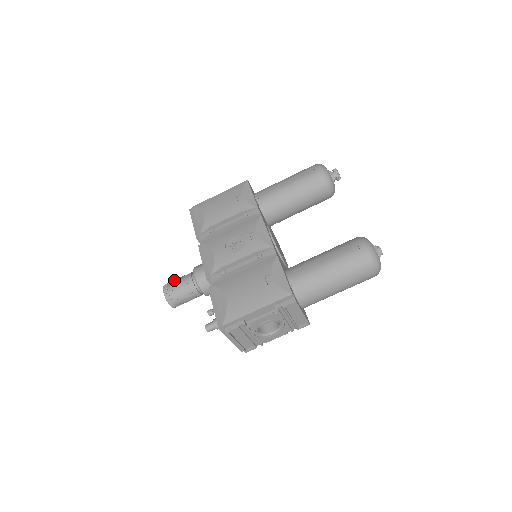
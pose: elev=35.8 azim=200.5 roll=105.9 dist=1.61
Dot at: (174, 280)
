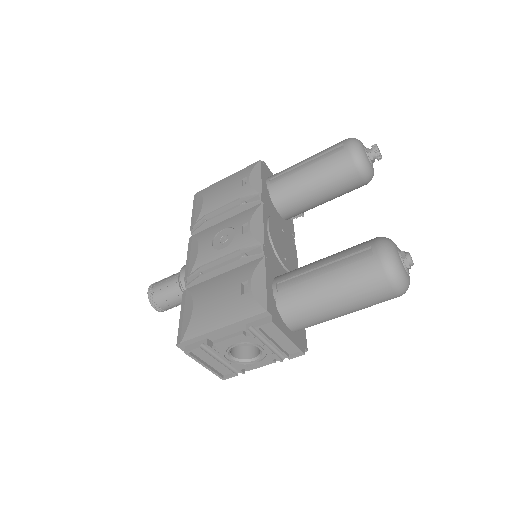
Dot at: (162, 279)
